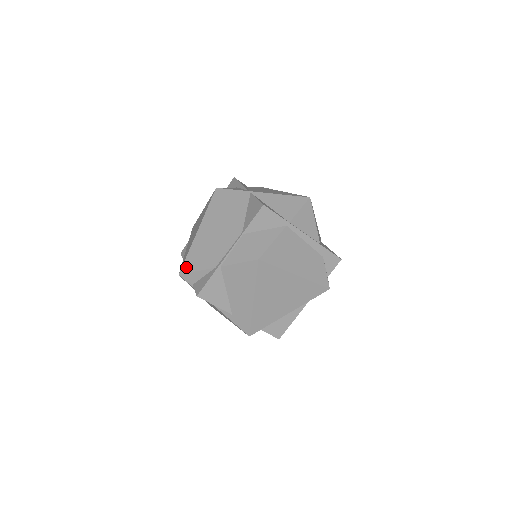
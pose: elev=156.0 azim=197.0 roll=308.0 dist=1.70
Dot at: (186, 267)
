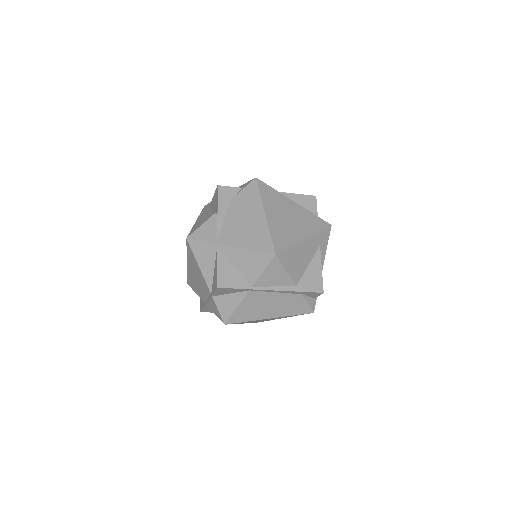
Dot at: (189, 284)
